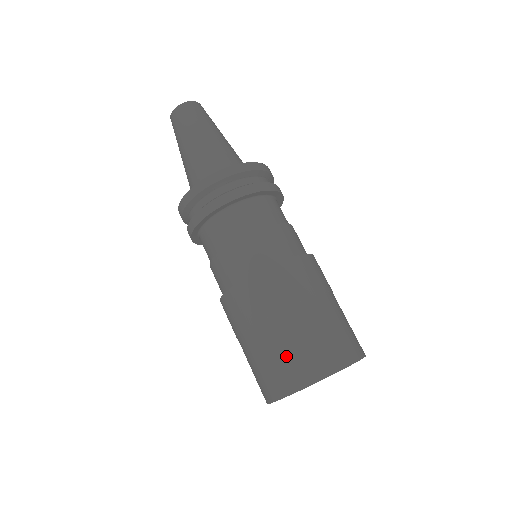
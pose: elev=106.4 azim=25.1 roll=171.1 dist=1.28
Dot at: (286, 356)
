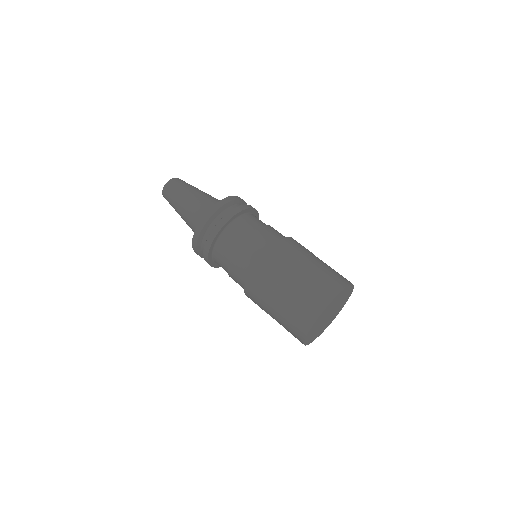
Dot at: (313, 286)
